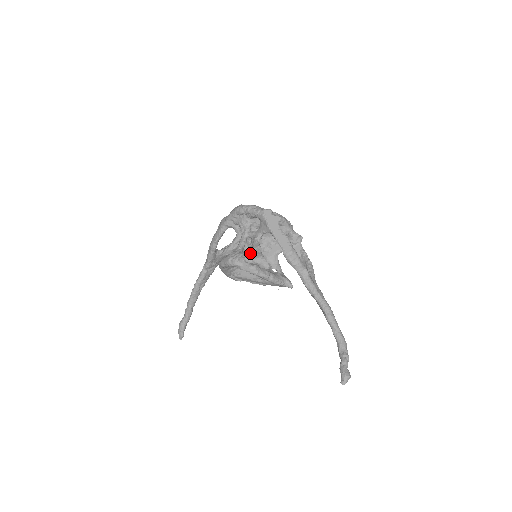
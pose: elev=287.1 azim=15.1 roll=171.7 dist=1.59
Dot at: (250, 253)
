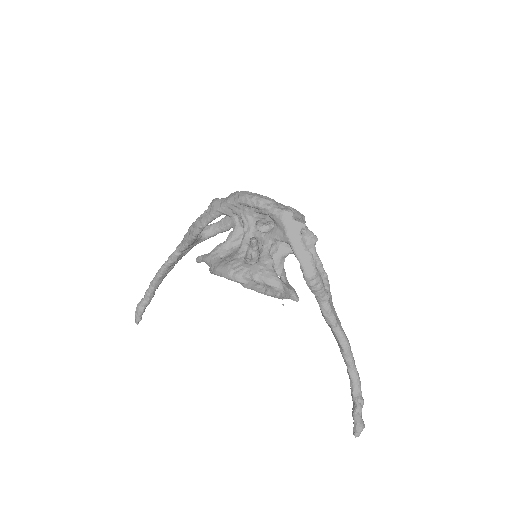
Dot at: (260, 269)
